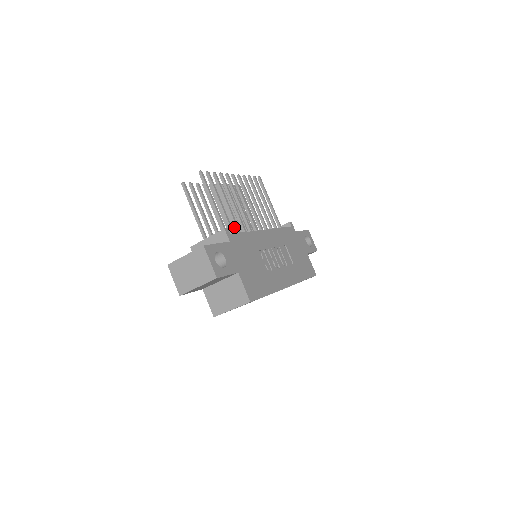
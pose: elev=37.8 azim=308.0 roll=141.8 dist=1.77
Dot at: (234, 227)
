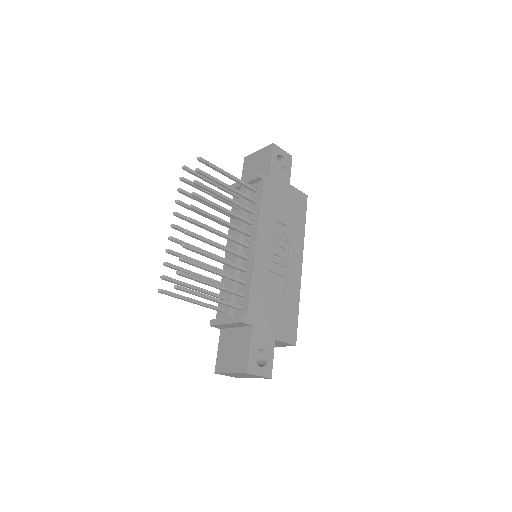
Dot at: occluded
